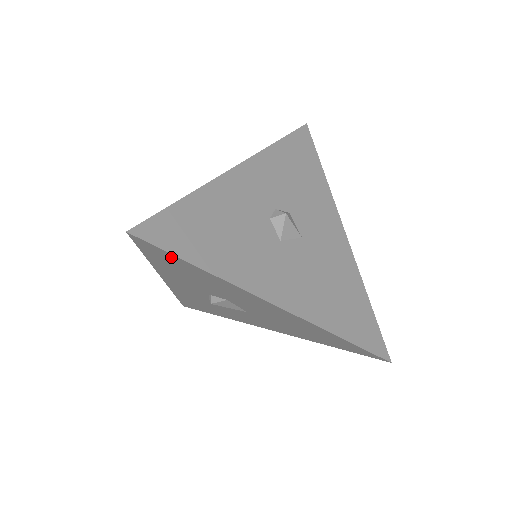
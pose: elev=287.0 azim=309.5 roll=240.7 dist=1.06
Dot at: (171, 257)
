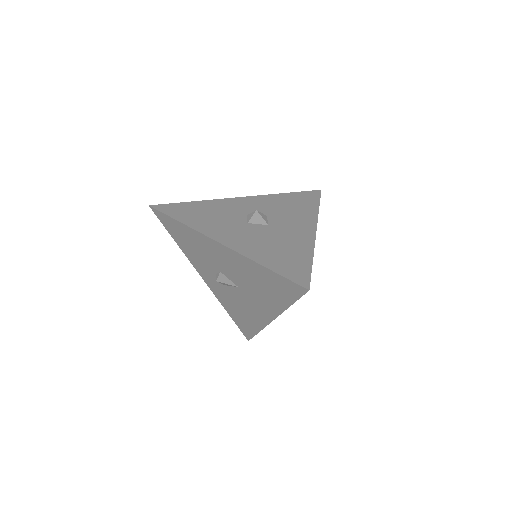
Dot at: (169, 220)
